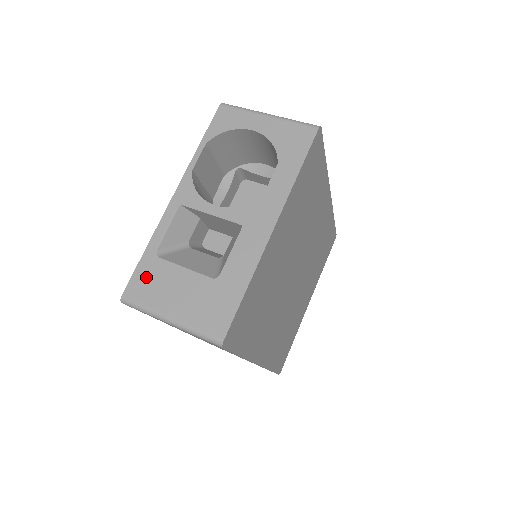
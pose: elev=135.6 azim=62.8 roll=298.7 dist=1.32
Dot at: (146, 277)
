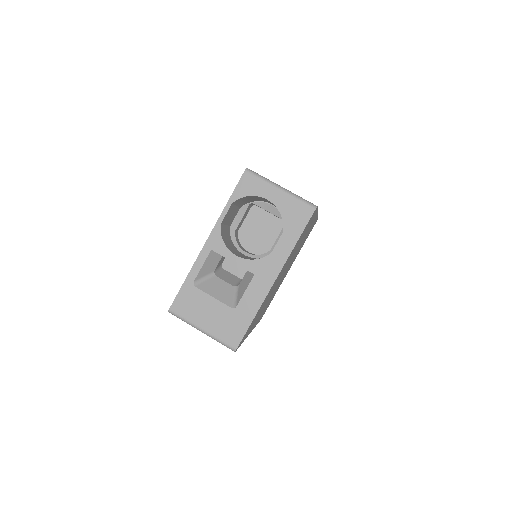
Dot at: (186, 299)
